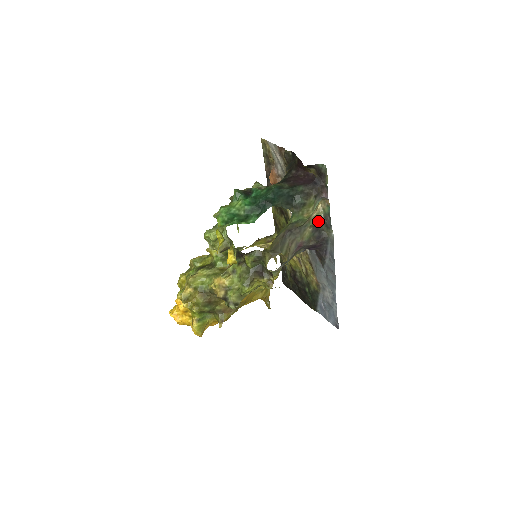
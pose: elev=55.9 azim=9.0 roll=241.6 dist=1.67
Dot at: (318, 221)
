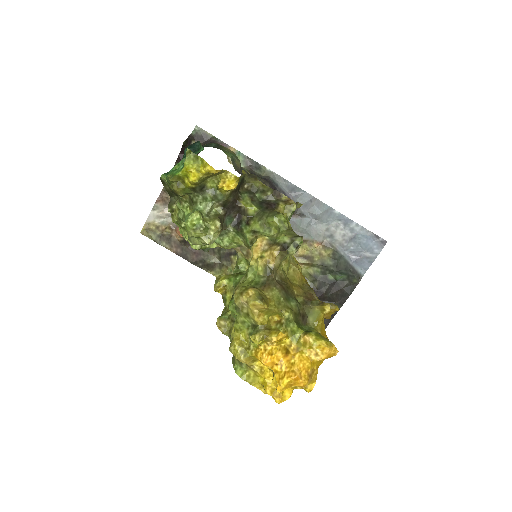
Dot at: occluded
